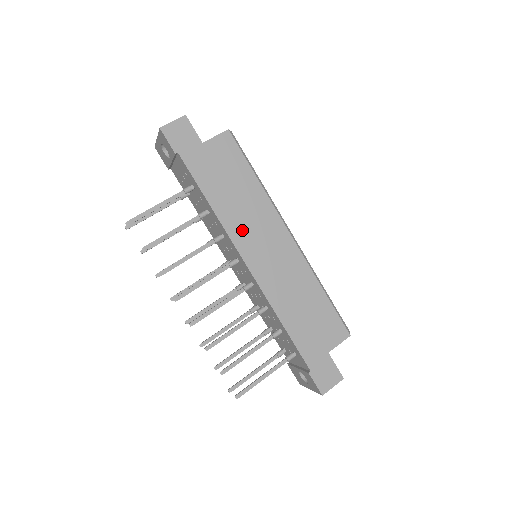
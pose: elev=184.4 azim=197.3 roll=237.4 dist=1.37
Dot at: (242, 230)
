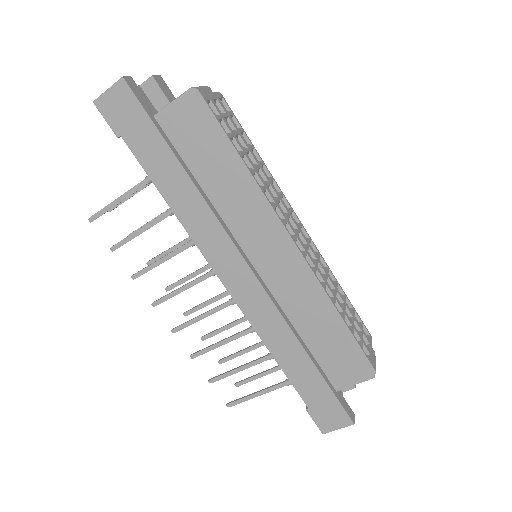
Dot at: (215, 240)
